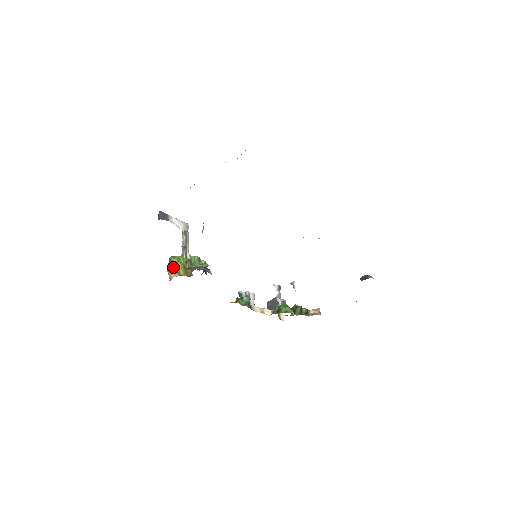
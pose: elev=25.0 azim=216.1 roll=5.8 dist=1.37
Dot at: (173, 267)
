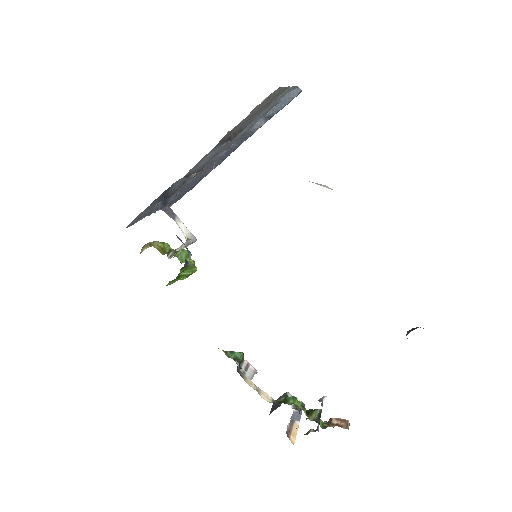
Dot at: (150, 243)
